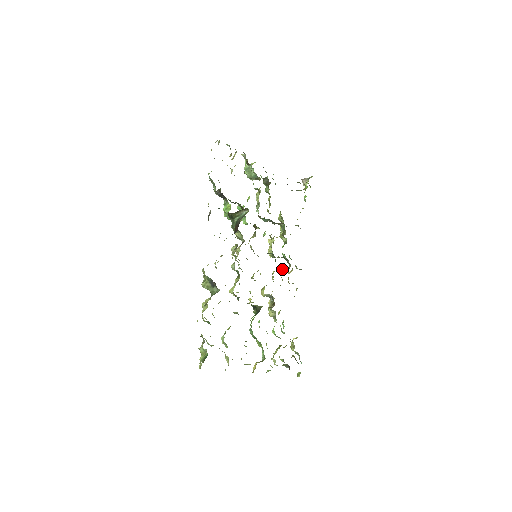
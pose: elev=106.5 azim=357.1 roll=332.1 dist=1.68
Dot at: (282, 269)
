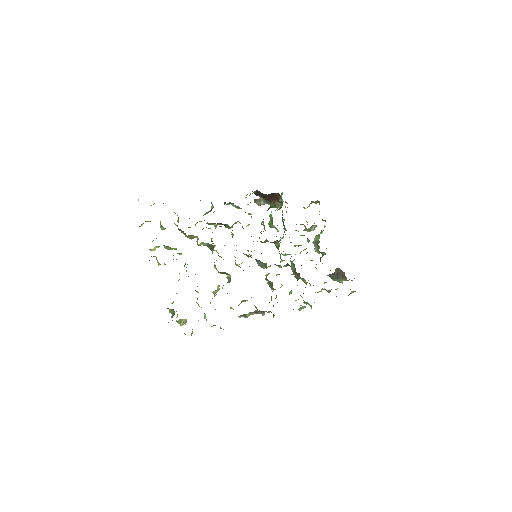
Dot at: occluded
